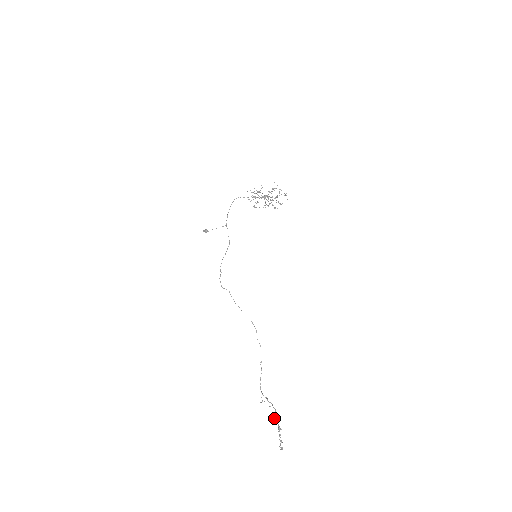
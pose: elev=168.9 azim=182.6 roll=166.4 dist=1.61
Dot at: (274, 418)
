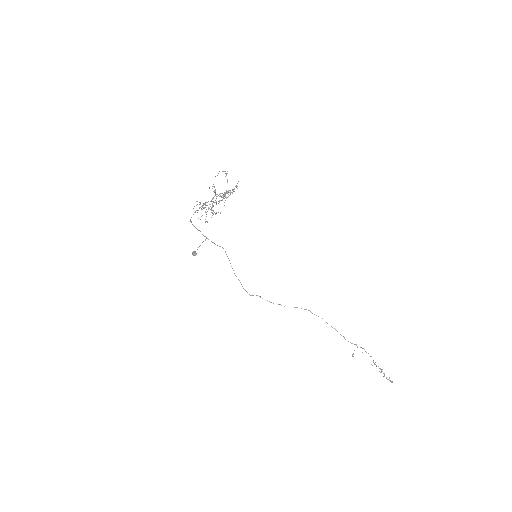
Dot at: (371, 364)
